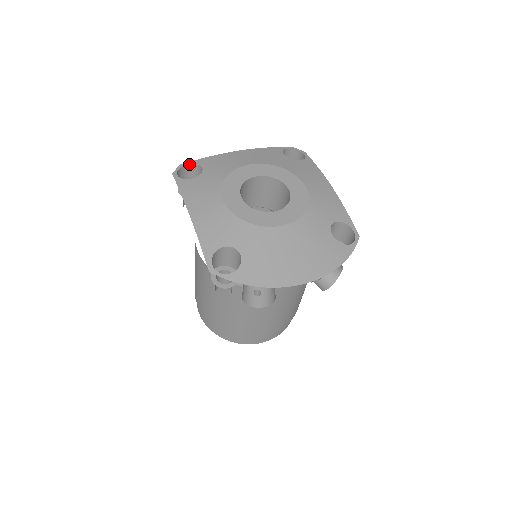
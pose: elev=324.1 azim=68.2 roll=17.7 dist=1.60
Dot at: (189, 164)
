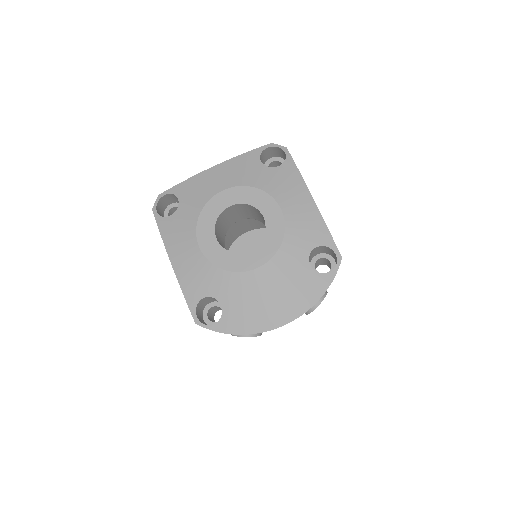
Dot at: (166, 194)
